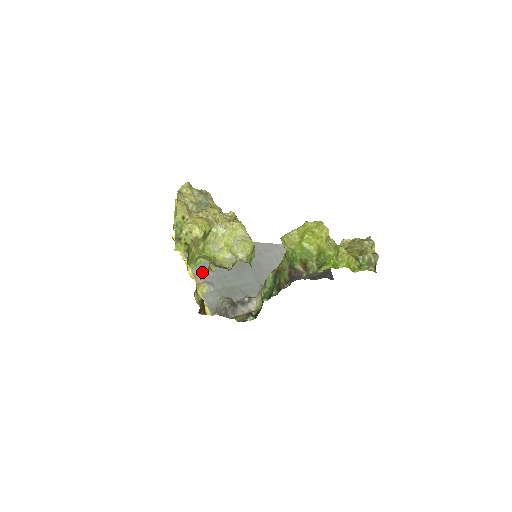
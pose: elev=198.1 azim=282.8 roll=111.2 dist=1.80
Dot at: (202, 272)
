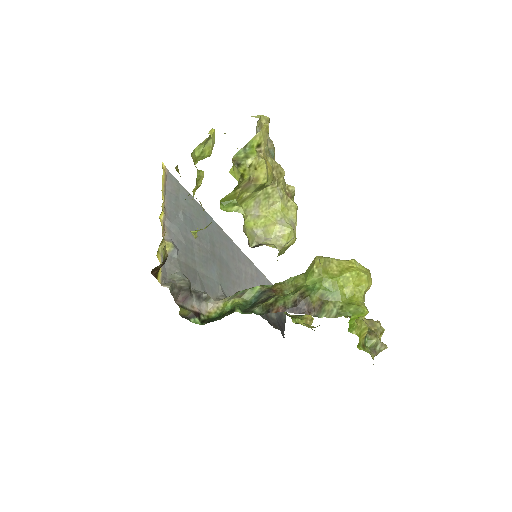
Dot at: (173, 228)
